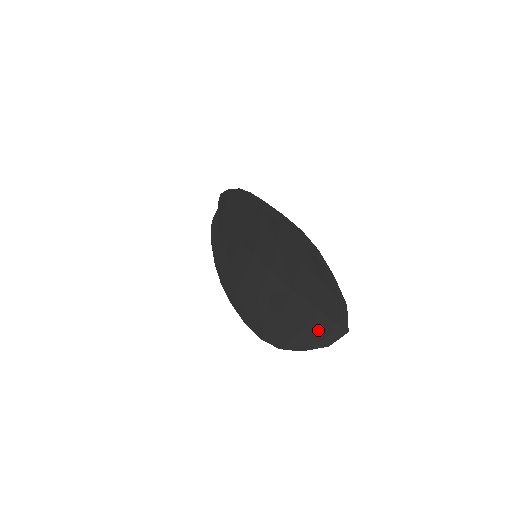
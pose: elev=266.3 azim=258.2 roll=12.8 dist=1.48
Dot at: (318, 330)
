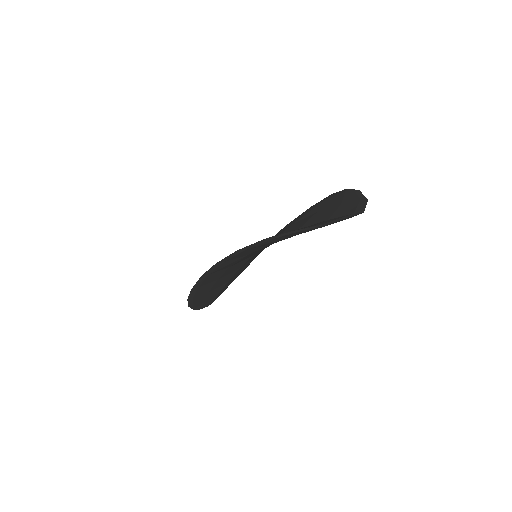
Dot at: occluded
